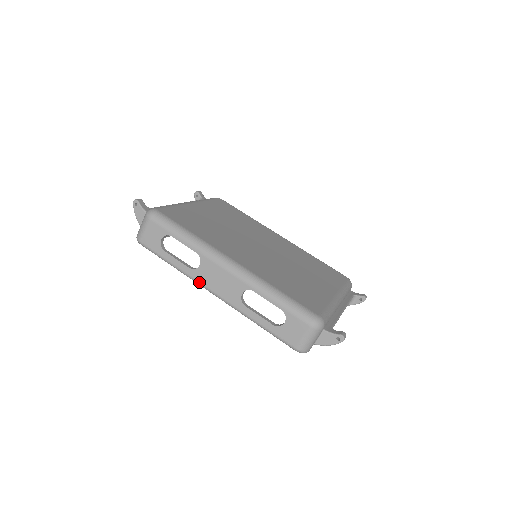
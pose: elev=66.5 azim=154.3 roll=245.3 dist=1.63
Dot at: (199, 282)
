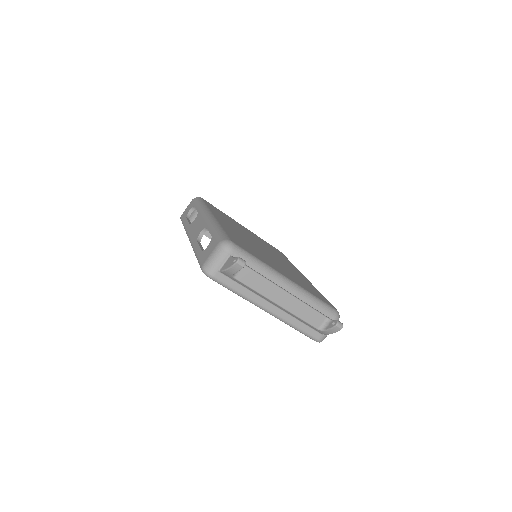
Dot at: (188, 232)
